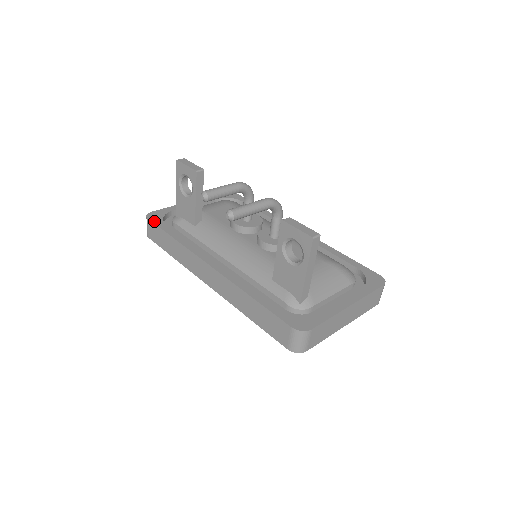
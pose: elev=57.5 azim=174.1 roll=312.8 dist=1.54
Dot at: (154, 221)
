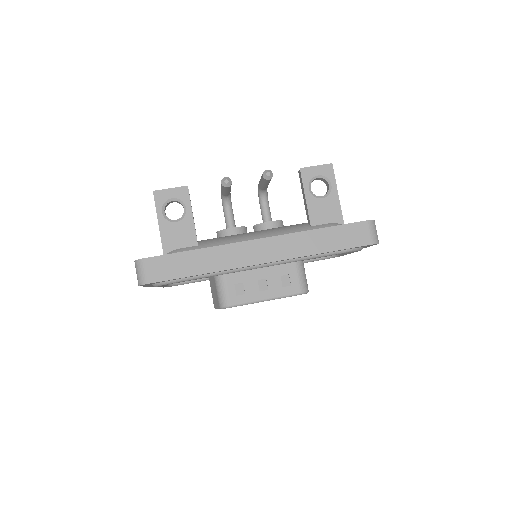
Dot at: (155, 256)
